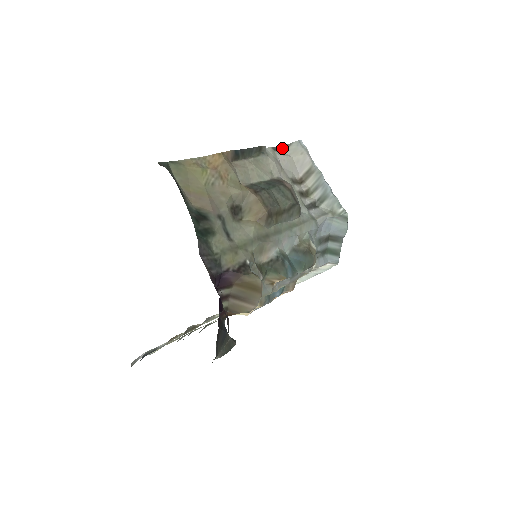
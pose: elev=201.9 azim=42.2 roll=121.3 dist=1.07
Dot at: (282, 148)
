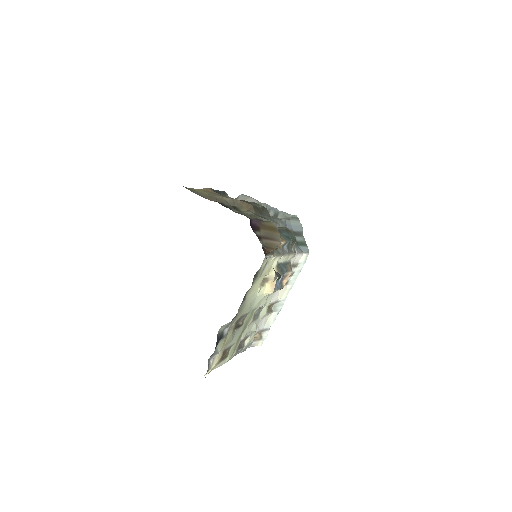
Dot at: occluded
